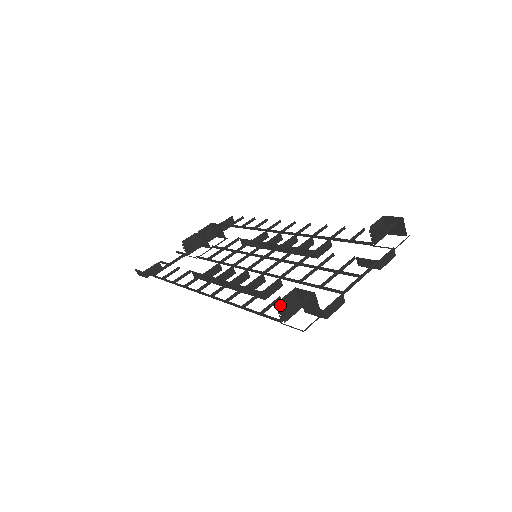
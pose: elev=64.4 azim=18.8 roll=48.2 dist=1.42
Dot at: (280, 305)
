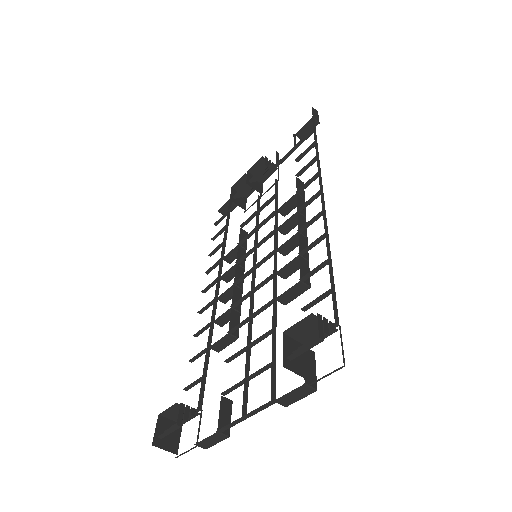
Dot at: (165, 415)
